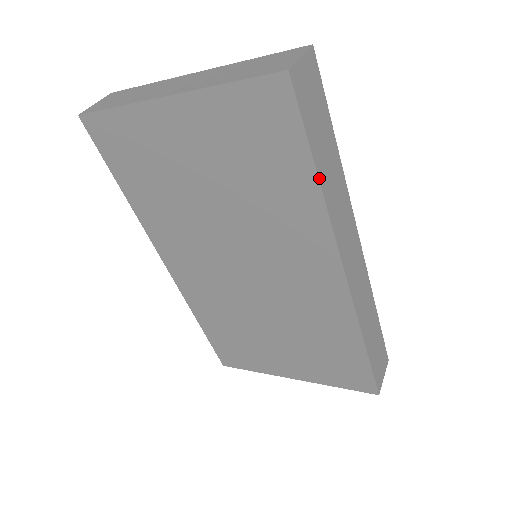
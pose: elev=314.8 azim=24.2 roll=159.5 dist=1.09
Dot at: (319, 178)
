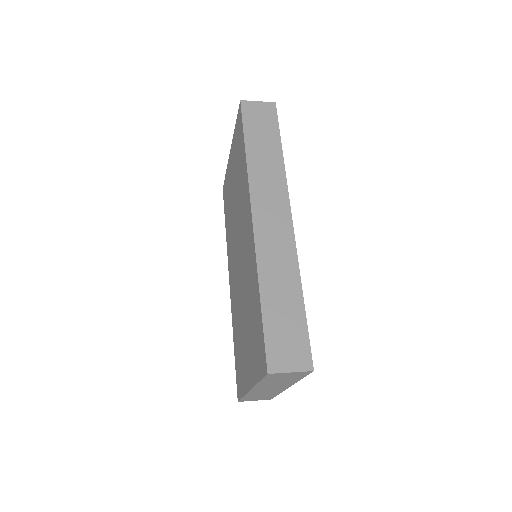
Dot at: (246, 150)
